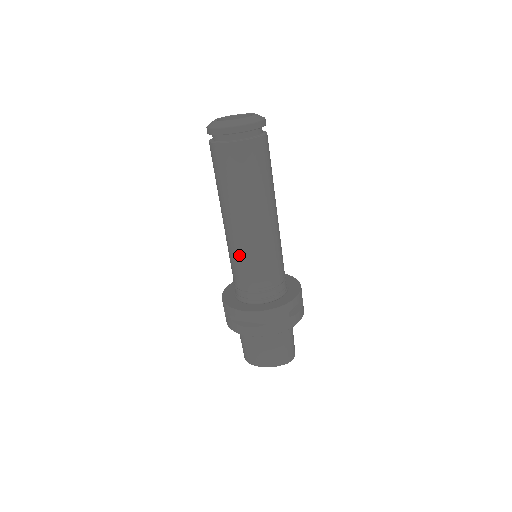
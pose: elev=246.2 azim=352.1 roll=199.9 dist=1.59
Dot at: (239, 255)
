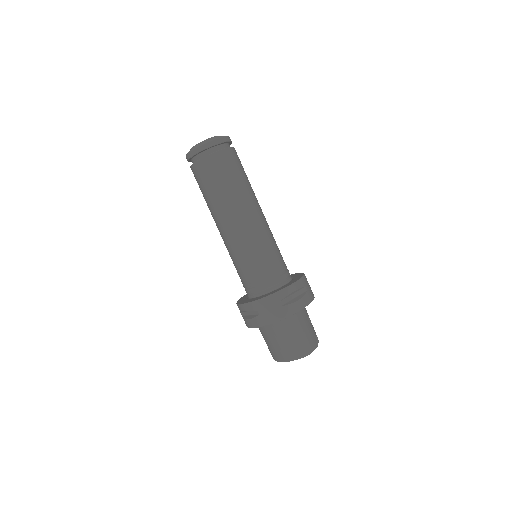
Dot at: (231, 255)
